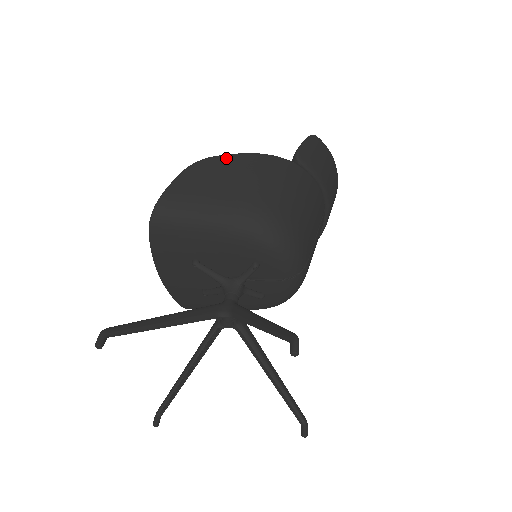
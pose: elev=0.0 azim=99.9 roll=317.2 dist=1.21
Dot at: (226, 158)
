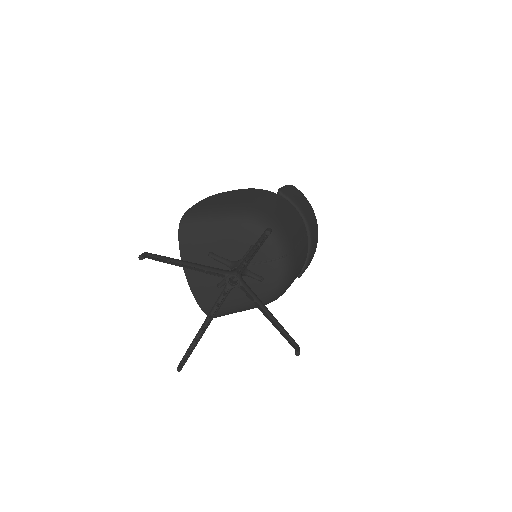
Dot at: (231, 192)
